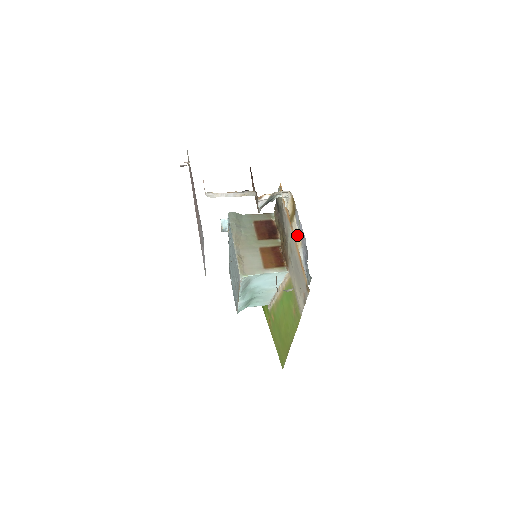
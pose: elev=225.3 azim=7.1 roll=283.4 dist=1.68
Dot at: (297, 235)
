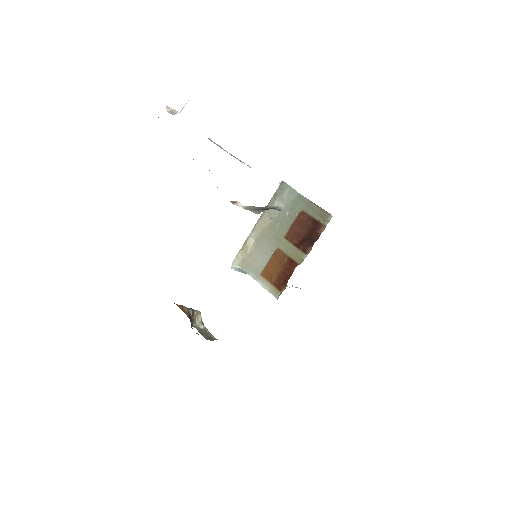
Dot at: occluded
